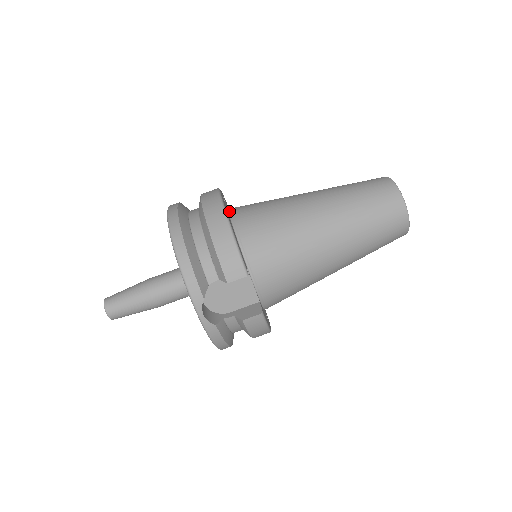
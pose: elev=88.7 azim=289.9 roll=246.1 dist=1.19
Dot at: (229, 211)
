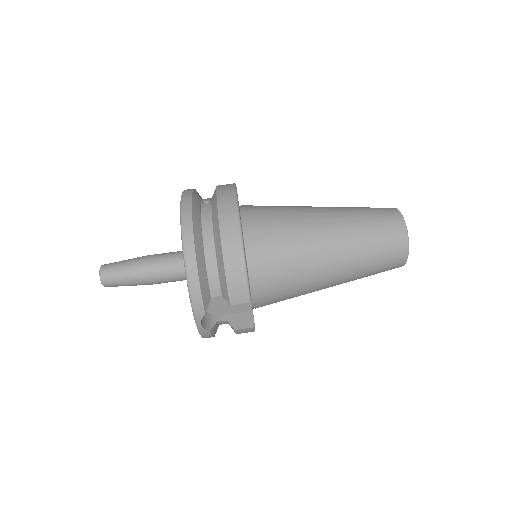
Dot at: (242, 217)
